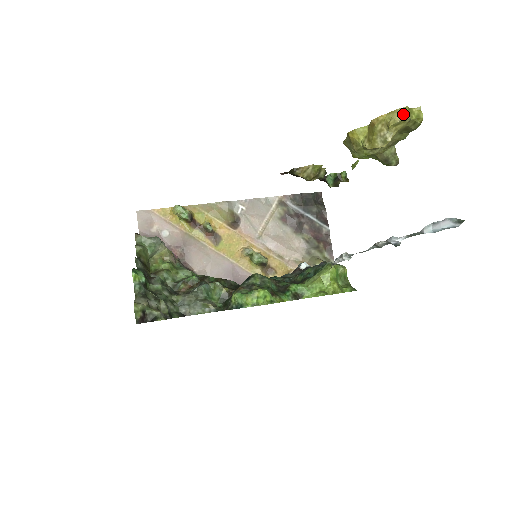
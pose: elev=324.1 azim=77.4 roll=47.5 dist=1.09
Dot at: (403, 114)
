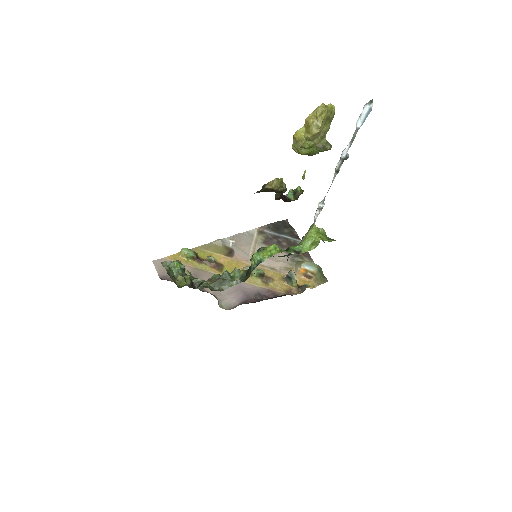
Dot at: (322, 107)
